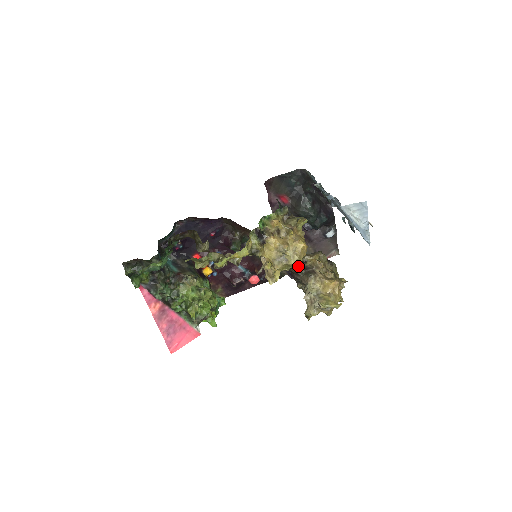
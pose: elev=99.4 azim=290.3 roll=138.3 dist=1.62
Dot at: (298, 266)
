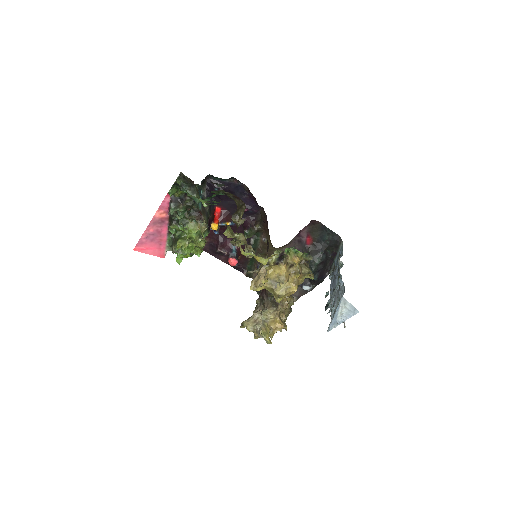
Dot at: (279, 299)
